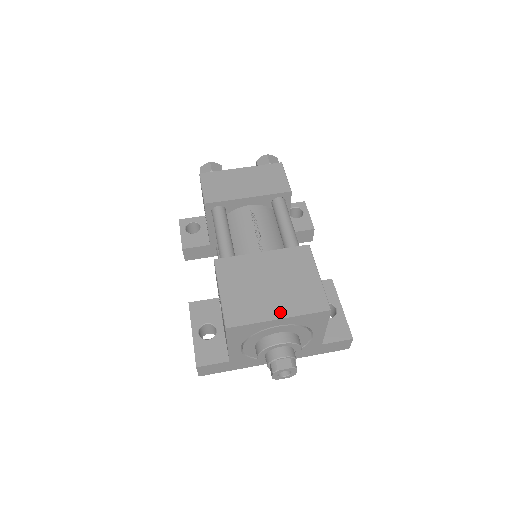
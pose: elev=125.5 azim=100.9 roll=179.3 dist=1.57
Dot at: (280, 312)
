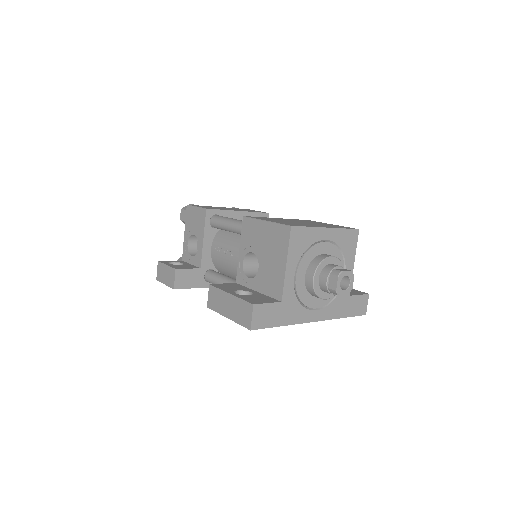
Dot at: (324, 226)
